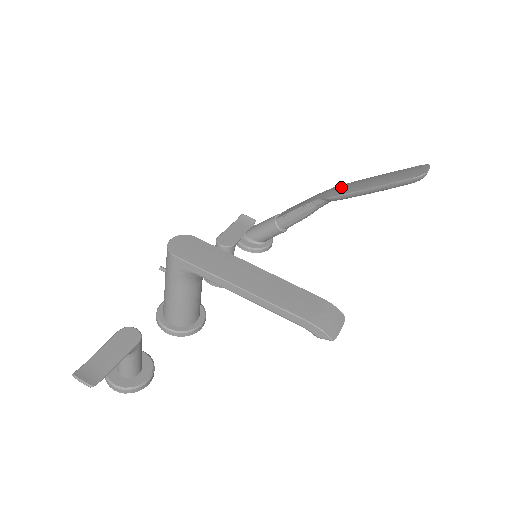
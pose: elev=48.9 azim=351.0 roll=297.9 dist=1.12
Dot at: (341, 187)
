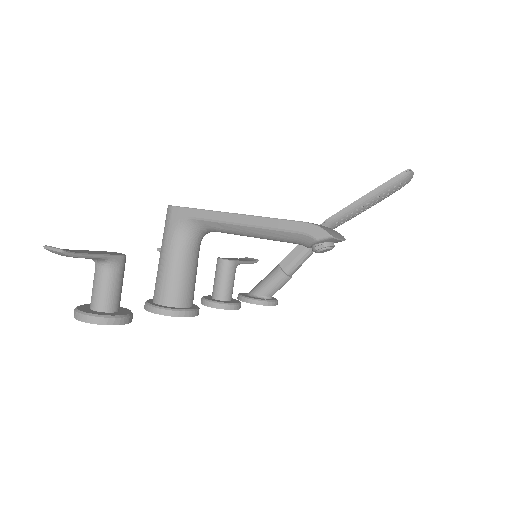
Dot at: occluded
